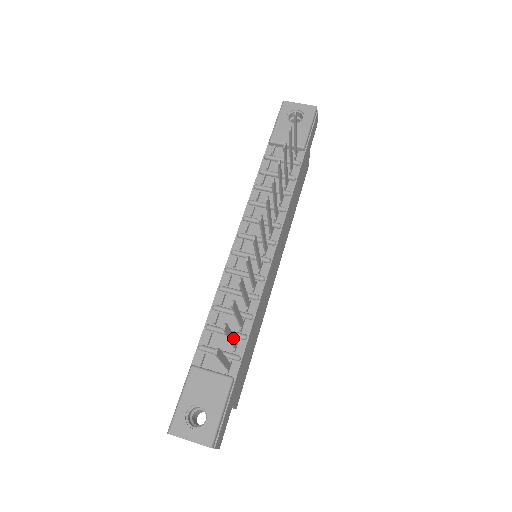
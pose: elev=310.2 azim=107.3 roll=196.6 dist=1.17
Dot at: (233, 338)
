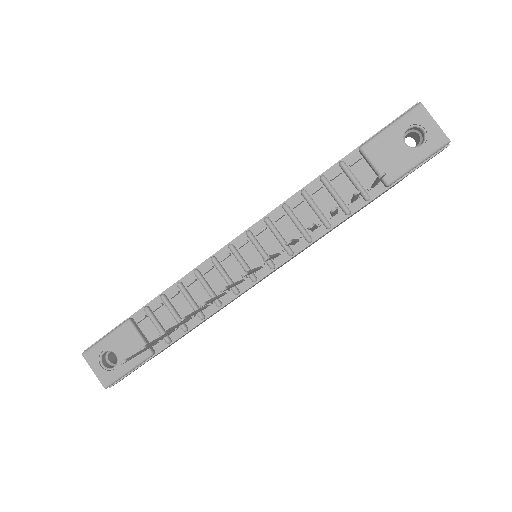
Dot at: occluded
